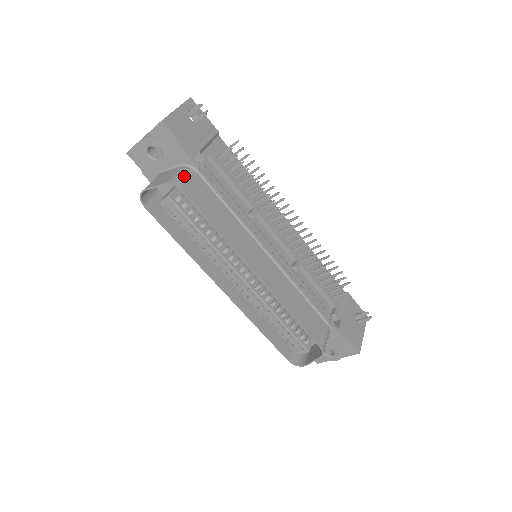
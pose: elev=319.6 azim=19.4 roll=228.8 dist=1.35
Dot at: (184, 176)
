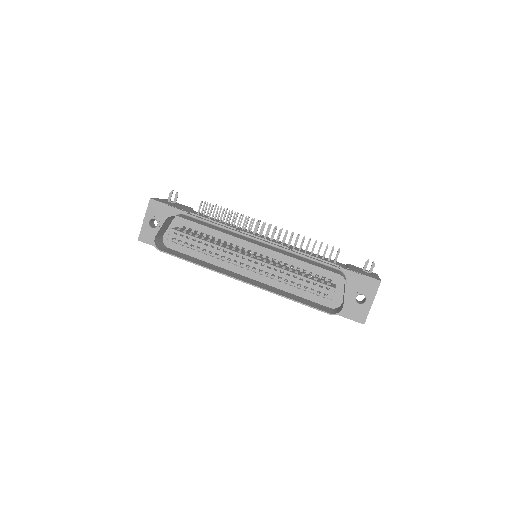
Dot at: occluded
